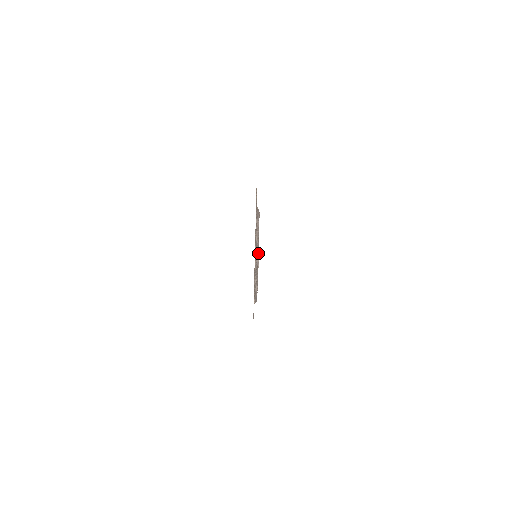
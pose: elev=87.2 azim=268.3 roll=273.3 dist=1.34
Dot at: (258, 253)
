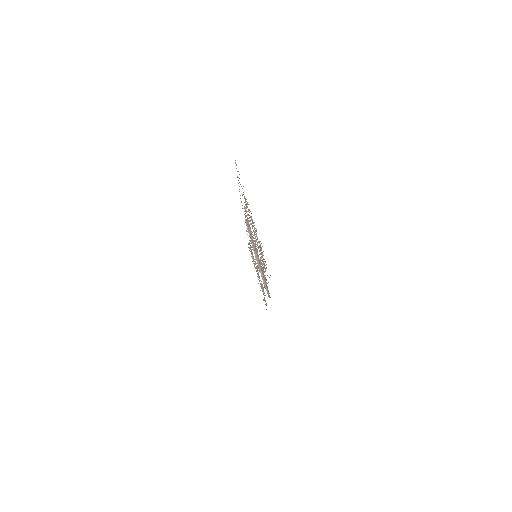
Dot at: occluded
